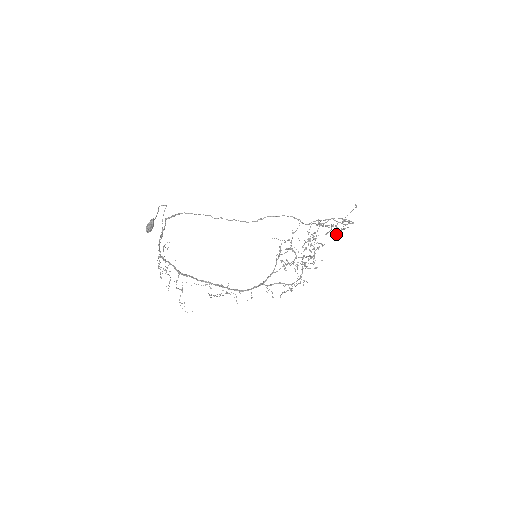
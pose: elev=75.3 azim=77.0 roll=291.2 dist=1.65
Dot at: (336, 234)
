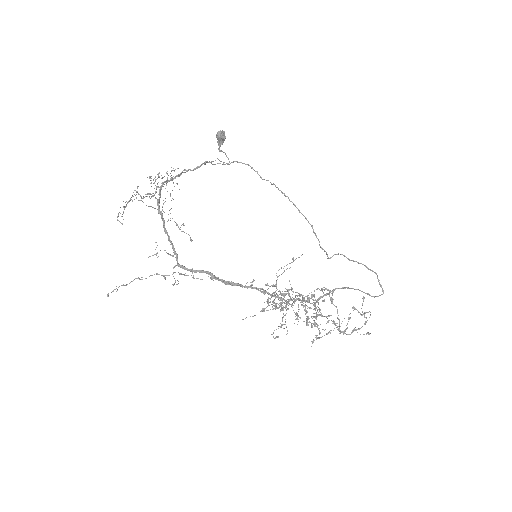
Dot at: (353, 310)
